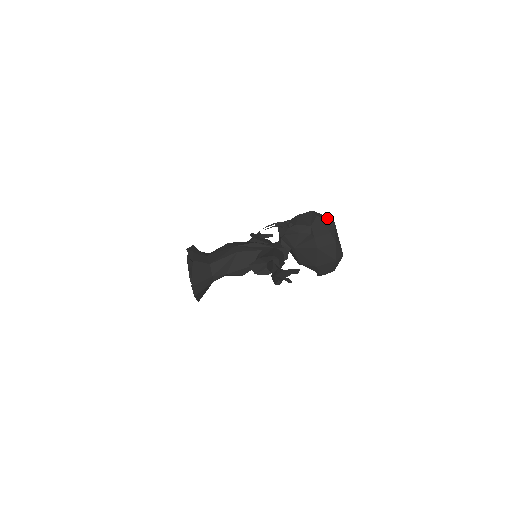
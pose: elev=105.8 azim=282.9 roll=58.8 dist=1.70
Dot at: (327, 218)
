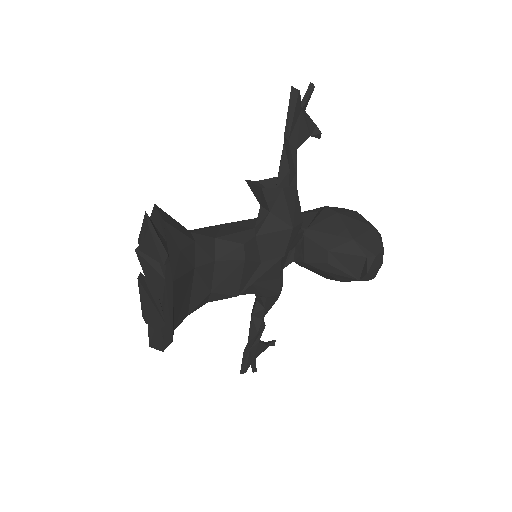
Dot at: occluded
